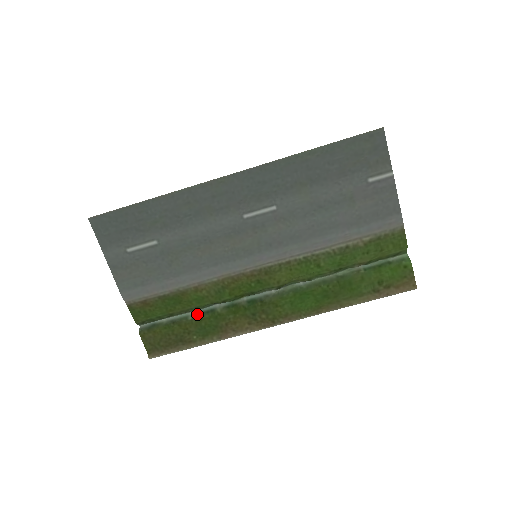
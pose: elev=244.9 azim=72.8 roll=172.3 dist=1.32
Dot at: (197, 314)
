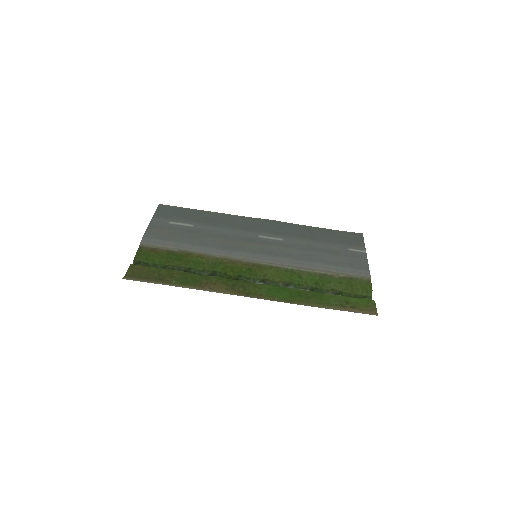
Dot at: occluded
